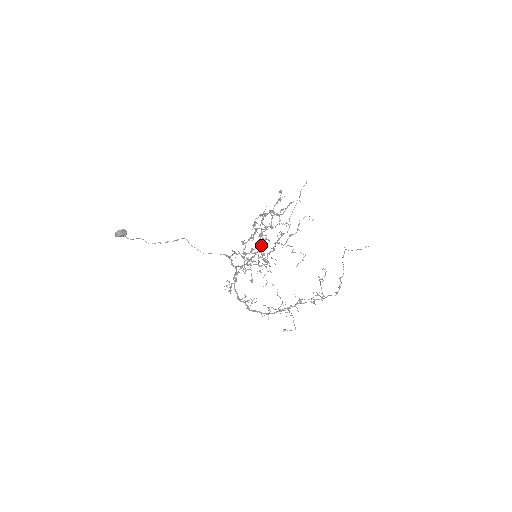
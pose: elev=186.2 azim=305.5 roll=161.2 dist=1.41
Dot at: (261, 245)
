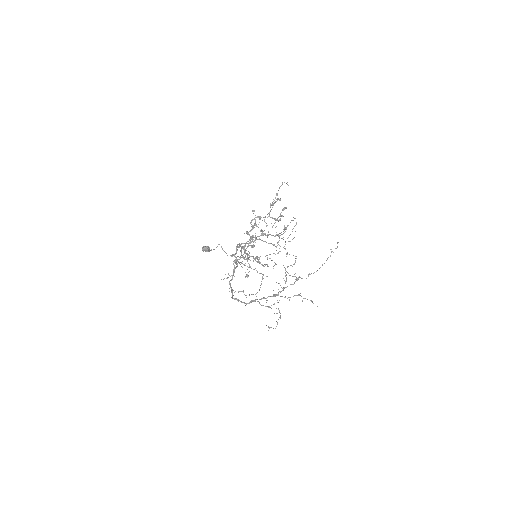
Dot at: (247, 241)
